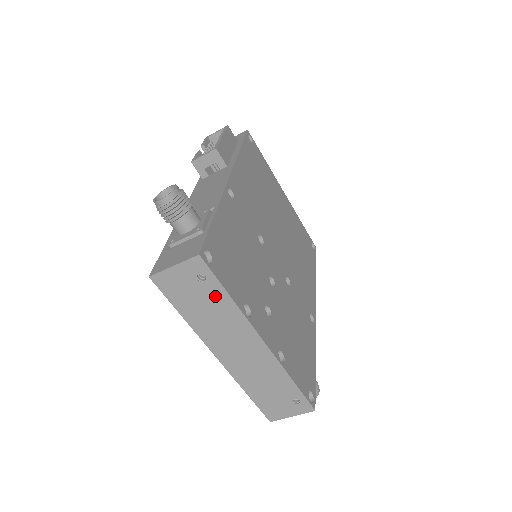
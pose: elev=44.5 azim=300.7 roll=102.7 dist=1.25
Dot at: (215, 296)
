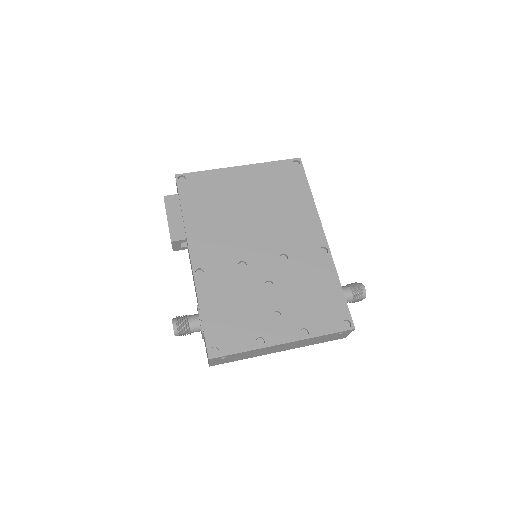
Dot at: (238, 355)
